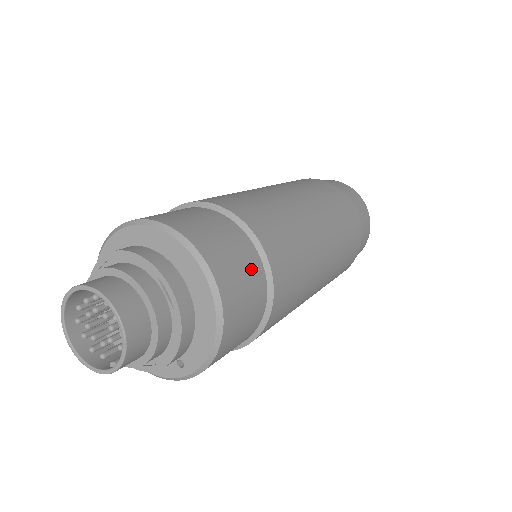
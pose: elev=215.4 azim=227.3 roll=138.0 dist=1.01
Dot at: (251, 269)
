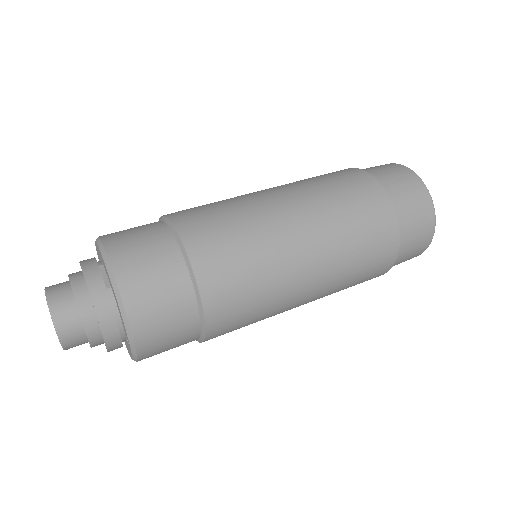
Dot at: (160, 251)
